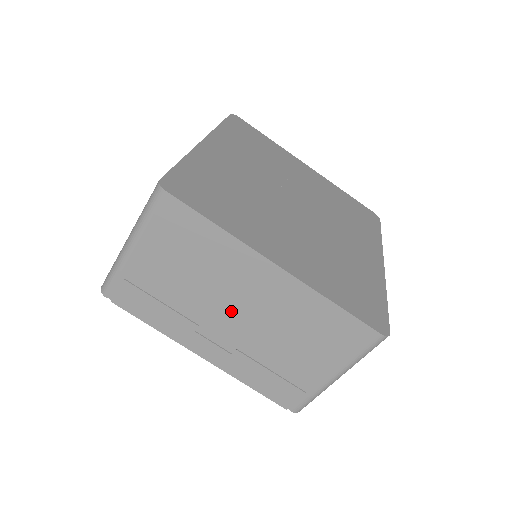
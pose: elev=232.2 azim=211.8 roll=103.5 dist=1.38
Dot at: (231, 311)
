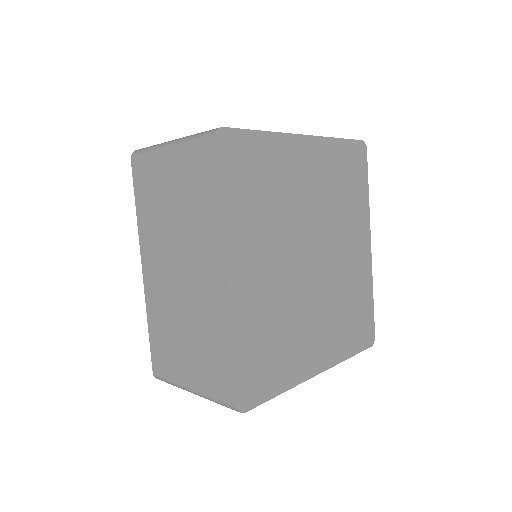
Dot at: occluded
